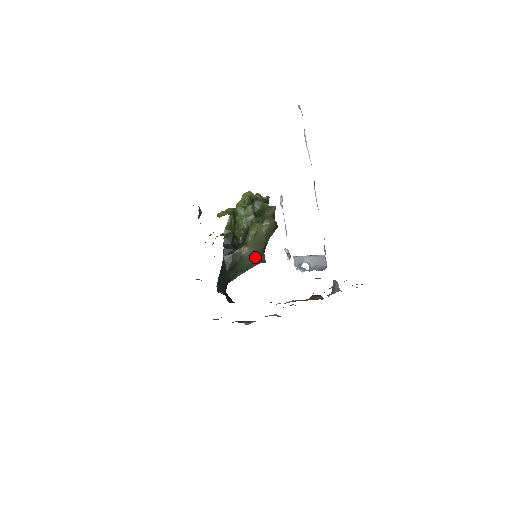
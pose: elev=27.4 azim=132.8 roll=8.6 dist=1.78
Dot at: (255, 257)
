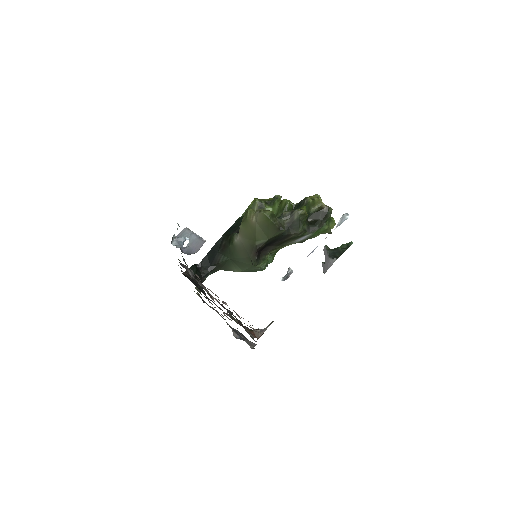
Dot at: (246, 252)
